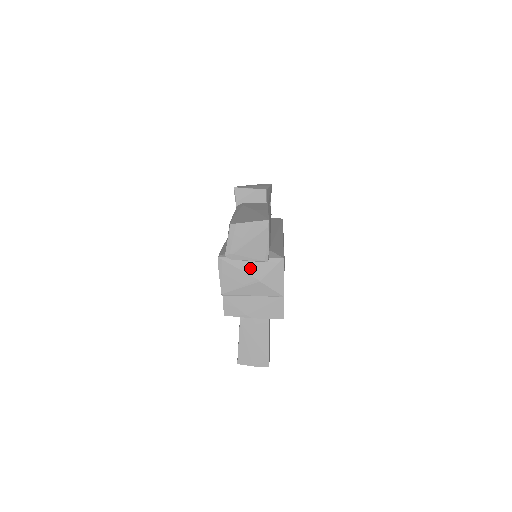
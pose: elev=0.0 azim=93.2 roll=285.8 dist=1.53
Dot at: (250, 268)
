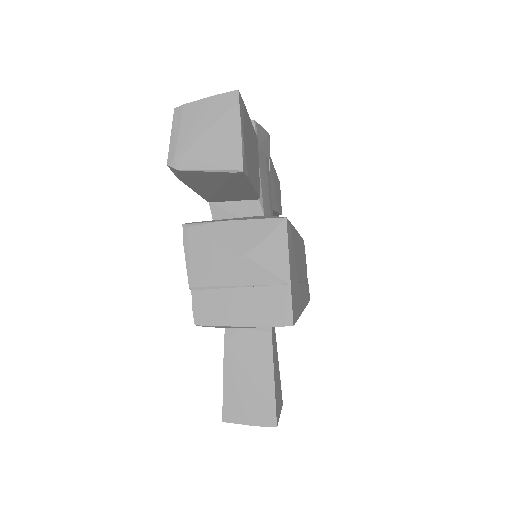
Dot at: (232, 237)
